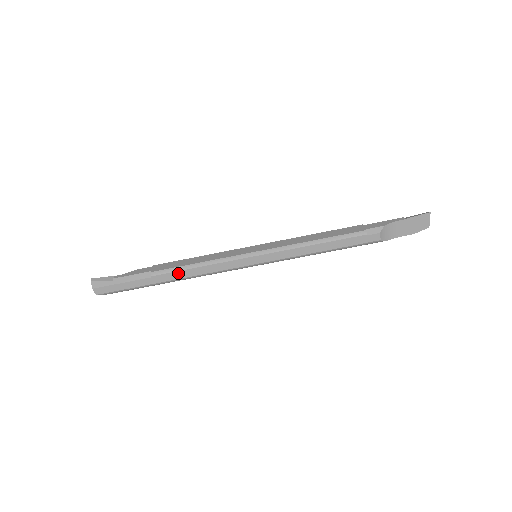
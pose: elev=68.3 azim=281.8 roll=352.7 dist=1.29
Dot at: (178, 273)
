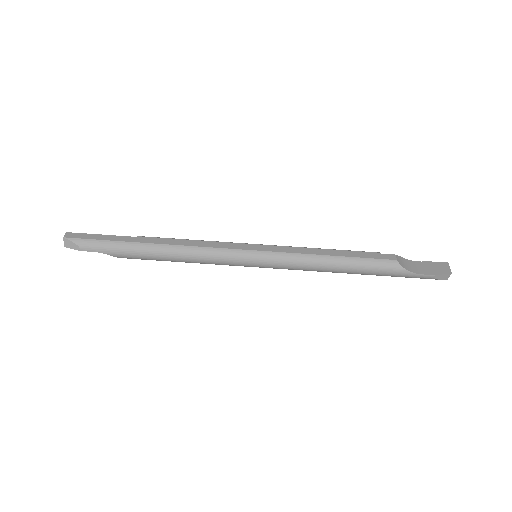
Dot at: (167, 240)
